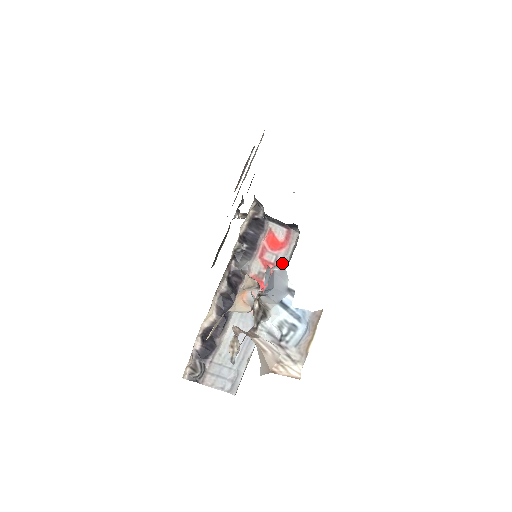
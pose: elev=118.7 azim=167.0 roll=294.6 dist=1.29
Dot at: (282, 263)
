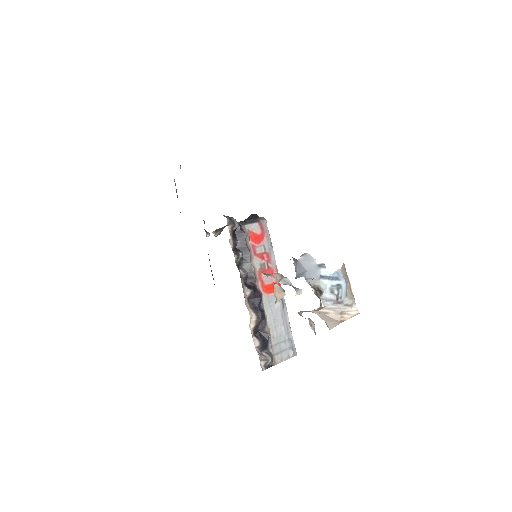
Dot at: (270, 248)
